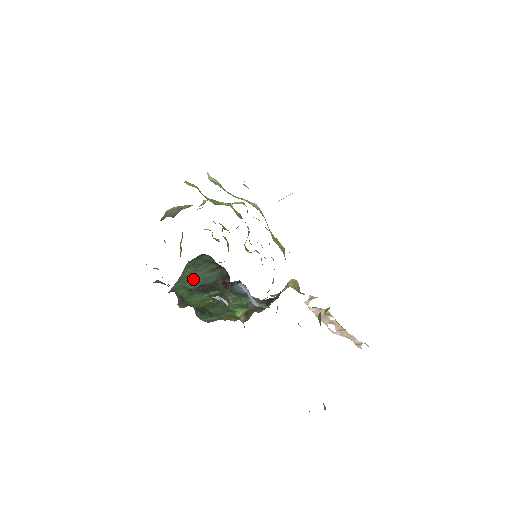
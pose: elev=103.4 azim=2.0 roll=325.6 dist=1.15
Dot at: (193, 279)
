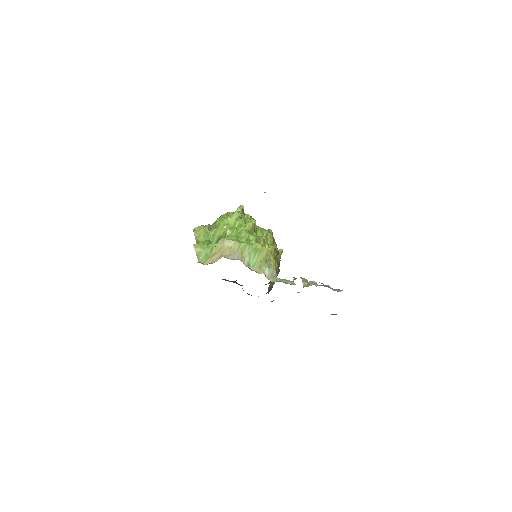
Dot at: (229, 281)
